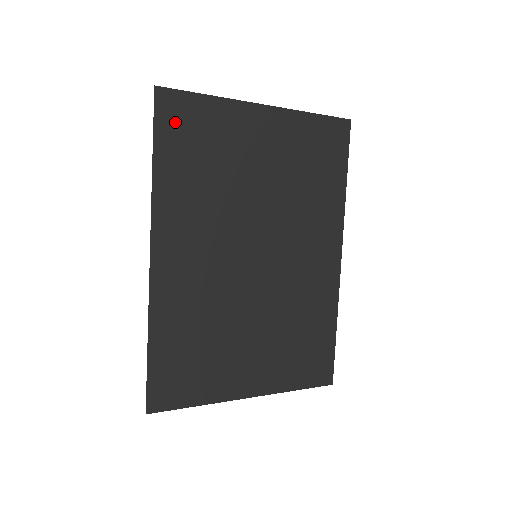
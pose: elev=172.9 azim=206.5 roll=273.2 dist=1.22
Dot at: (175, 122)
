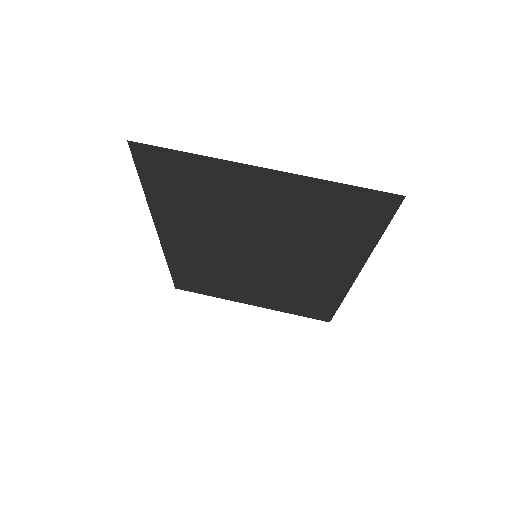
Dot at: (157, 168)
